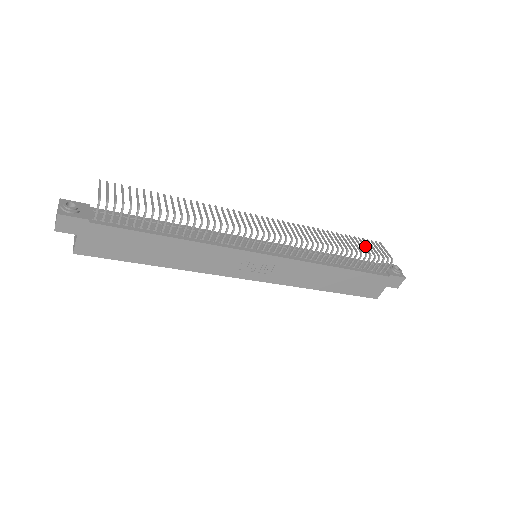
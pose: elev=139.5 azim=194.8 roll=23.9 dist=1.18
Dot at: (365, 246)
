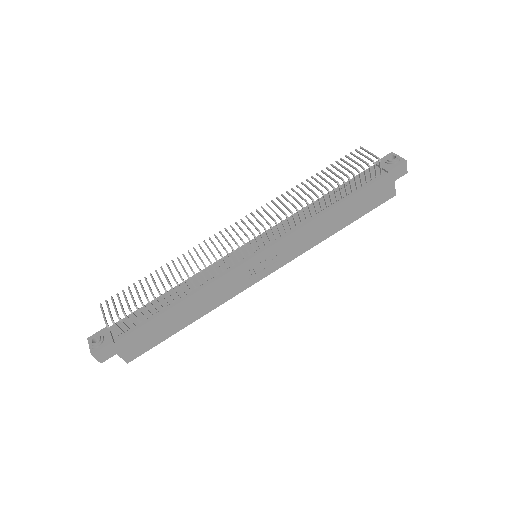
Dot at: (344, 167)
